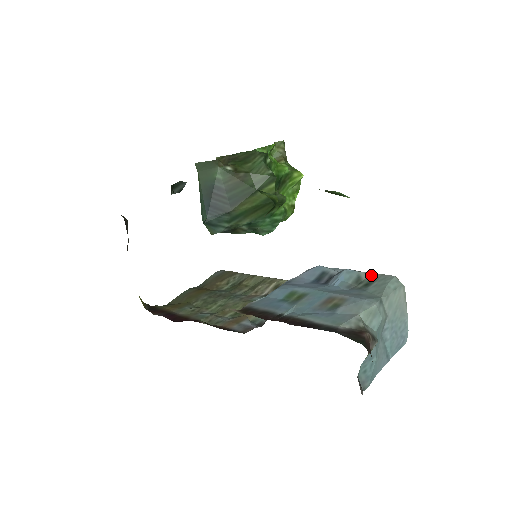
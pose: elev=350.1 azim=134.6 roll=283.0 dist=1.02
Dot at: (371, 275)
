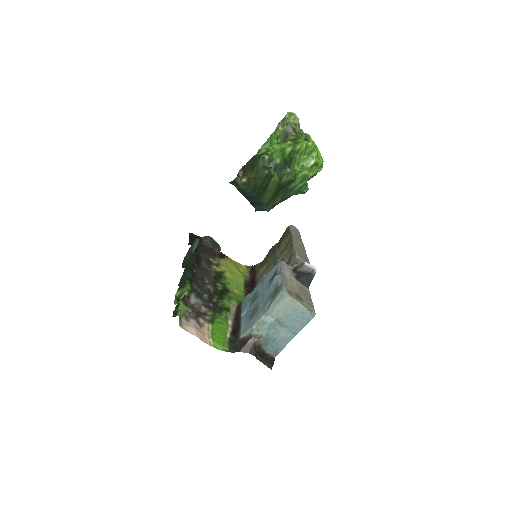
Dot at: (281, 283)
